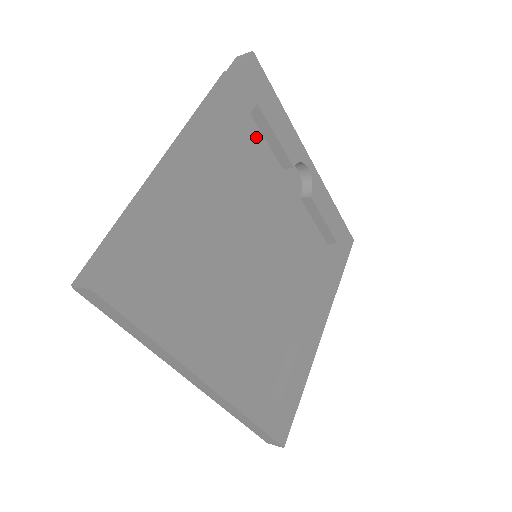
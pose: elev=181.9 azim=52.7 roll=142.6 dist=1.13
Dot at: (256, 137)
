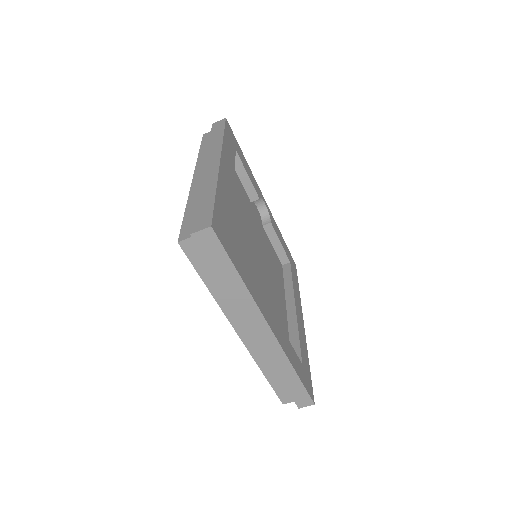
Dot at: (235, 175)
